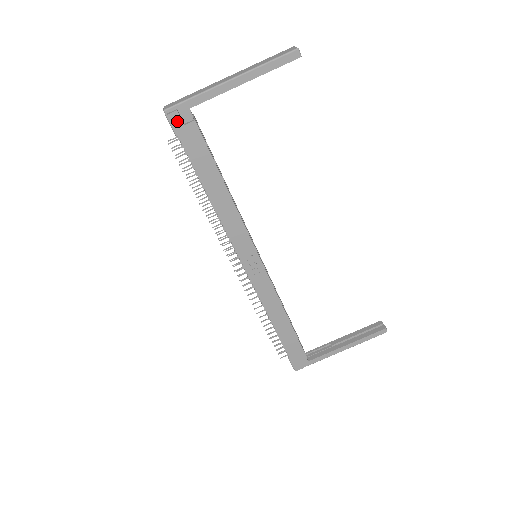
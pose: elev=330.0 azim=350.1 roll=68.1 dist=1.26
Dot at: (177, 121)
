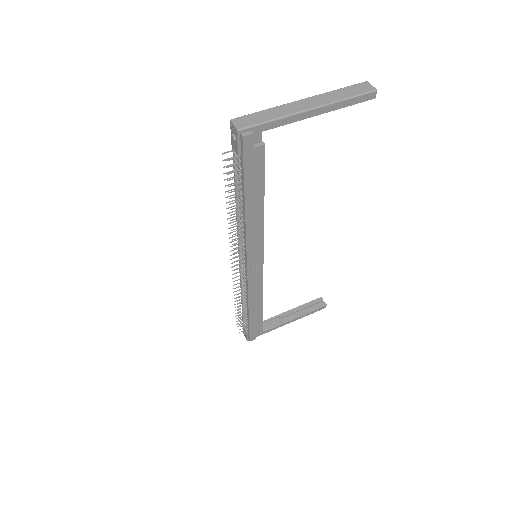
Dot at: (248, 143)
